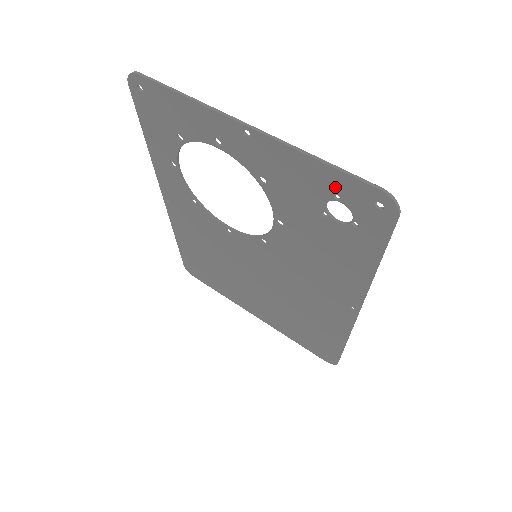
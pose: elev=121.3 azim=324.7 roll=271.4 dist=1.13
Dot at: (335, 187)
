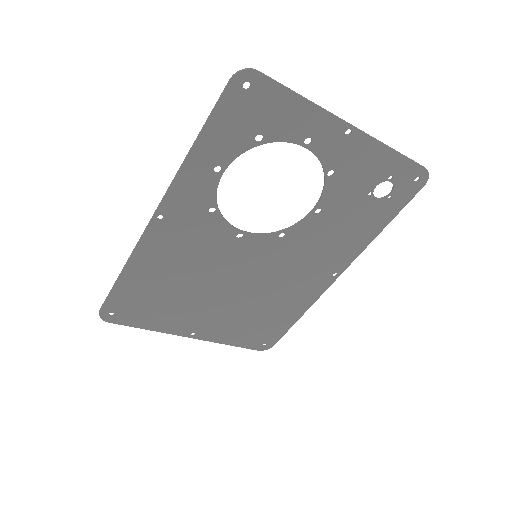
Dot at: (395, 170)
